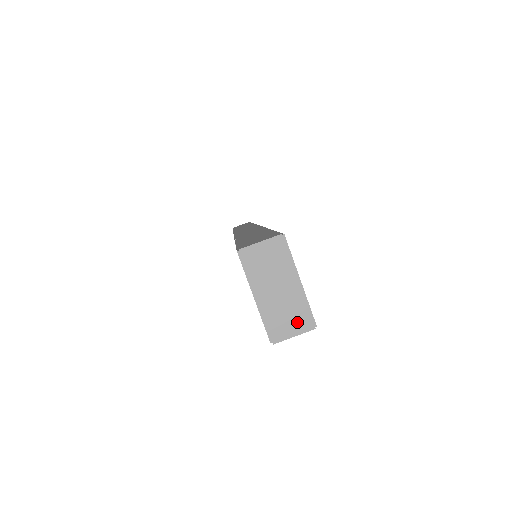
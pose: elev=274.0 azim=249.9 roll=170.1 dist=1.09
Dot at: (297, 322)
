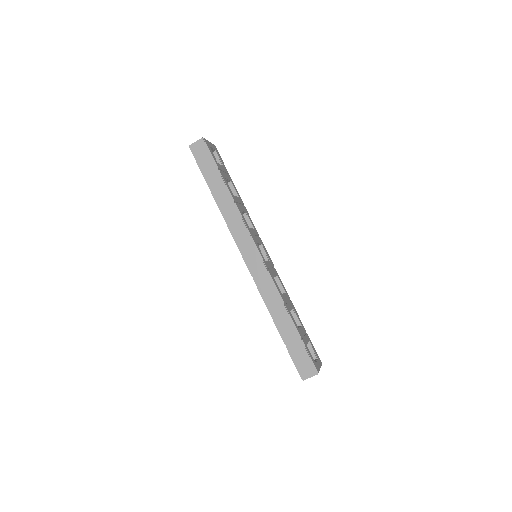
Dot at: occluded
